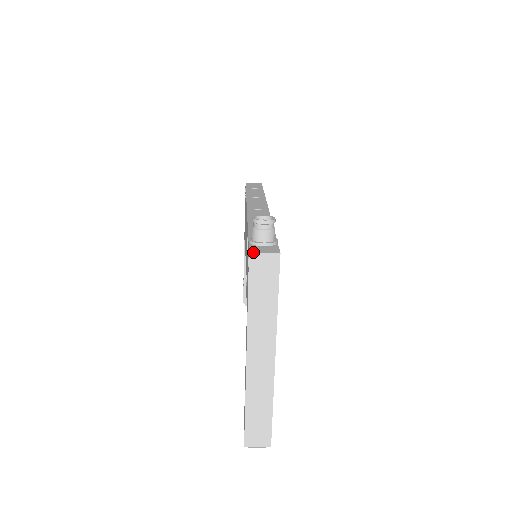
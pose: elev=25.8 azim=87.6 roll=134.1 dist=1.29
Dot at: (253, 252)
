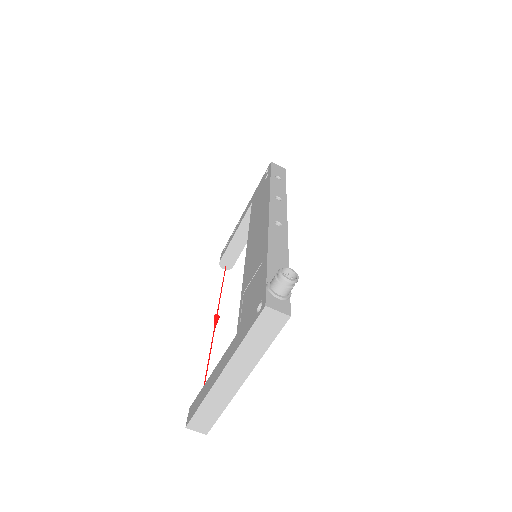
Dot at: (269, 307)
